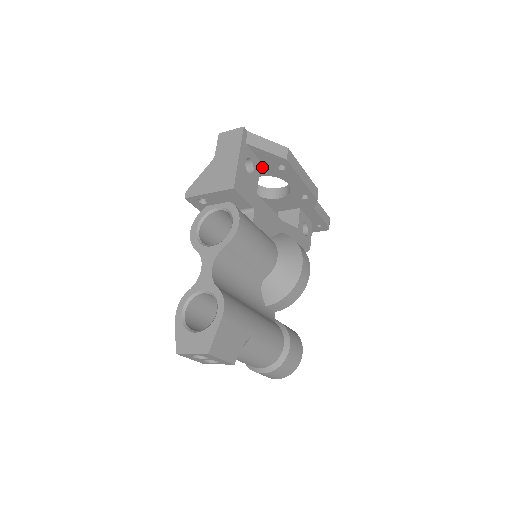
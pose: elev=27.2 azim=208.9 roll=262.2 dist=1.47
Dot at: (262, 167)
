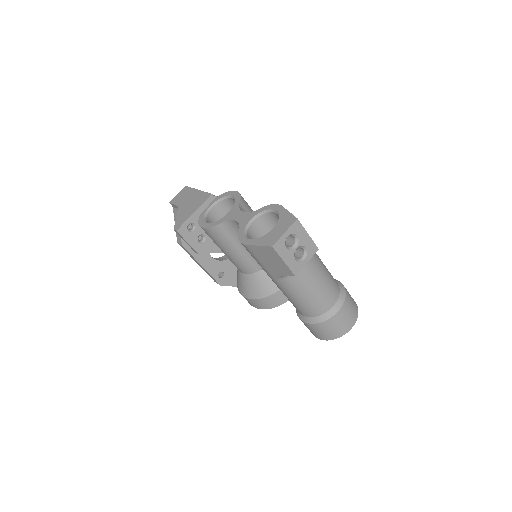
Dot at: occluded
